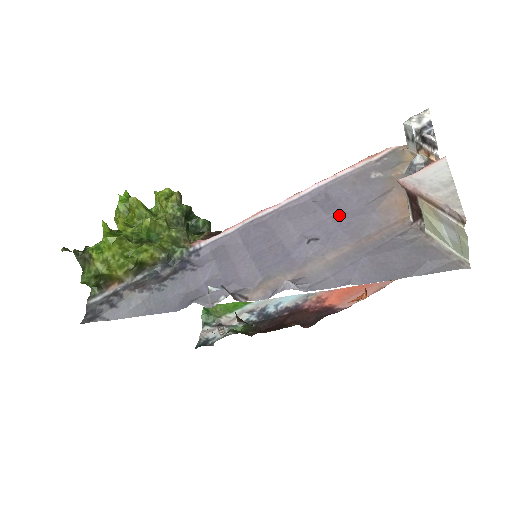
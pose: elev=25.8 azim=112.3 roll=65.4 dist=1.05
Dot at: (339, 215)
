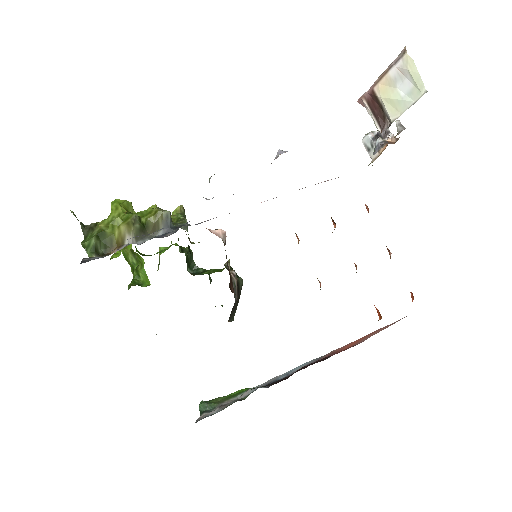
Dot at: occluded
